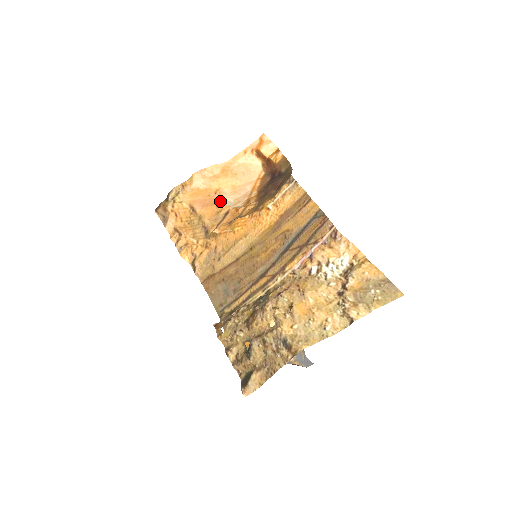
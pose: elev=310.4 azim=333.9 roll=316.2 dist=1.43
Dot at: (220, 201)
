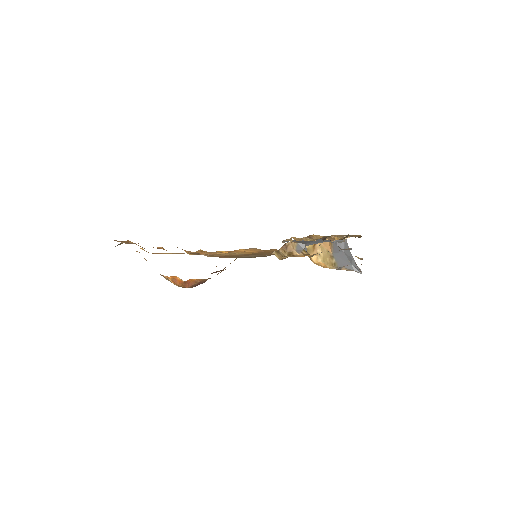
Dot at: occluded
